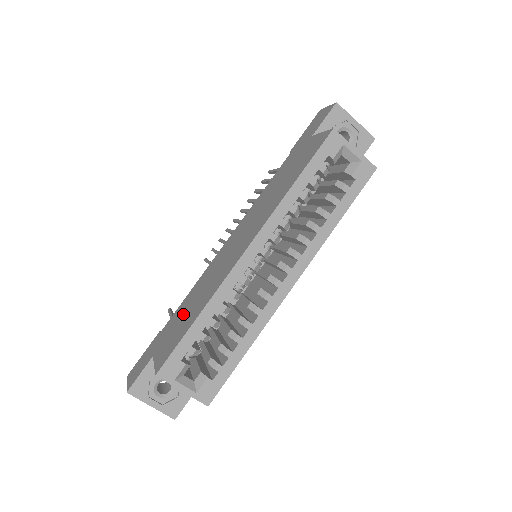
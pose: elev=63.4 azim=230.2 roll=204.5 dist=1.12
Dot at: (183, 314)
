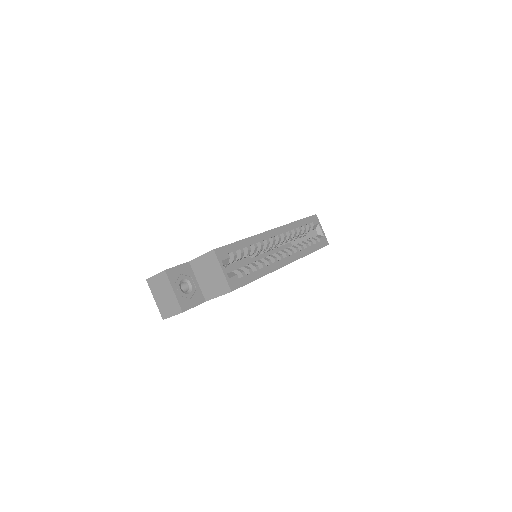
Dot at: occluded
